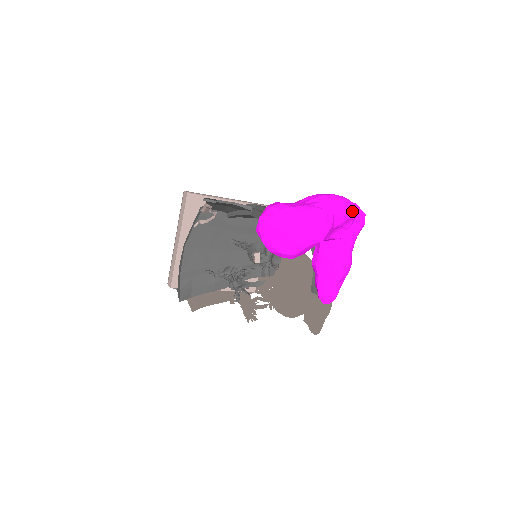
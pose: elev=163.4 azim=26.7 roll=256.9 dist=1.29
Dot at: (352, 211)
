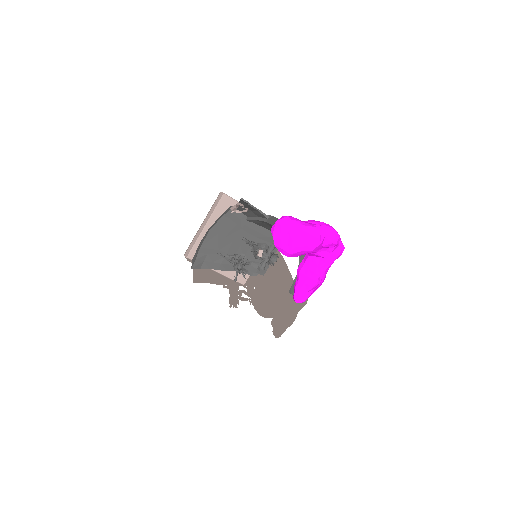
Dot at: (337, 239)
